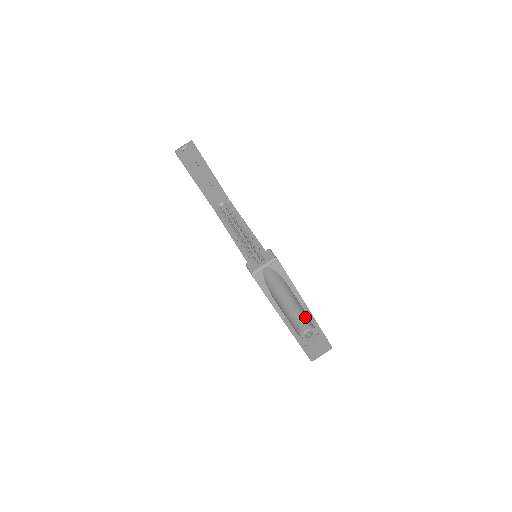
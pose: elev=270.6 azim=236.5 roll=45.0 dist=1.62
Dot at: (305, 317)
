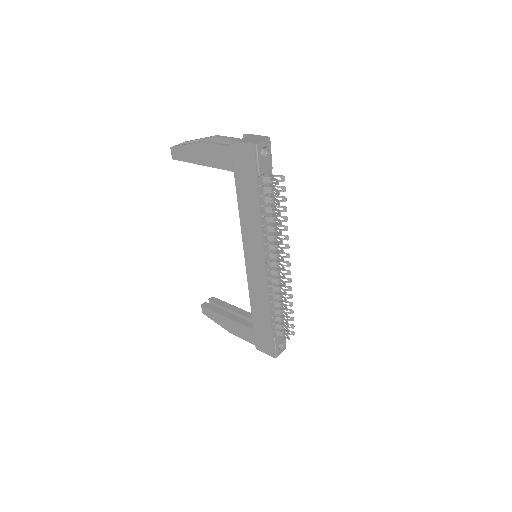
Dot at: occluded
